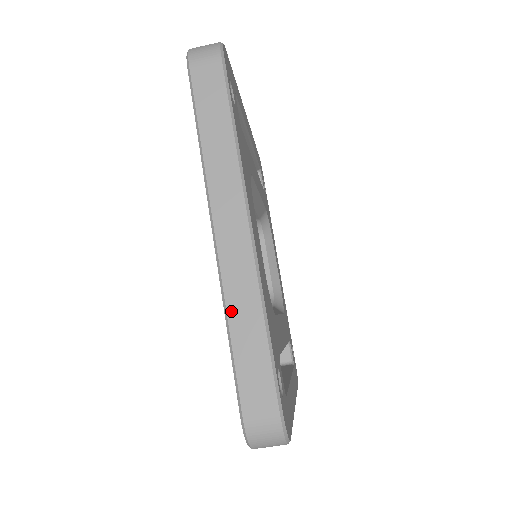
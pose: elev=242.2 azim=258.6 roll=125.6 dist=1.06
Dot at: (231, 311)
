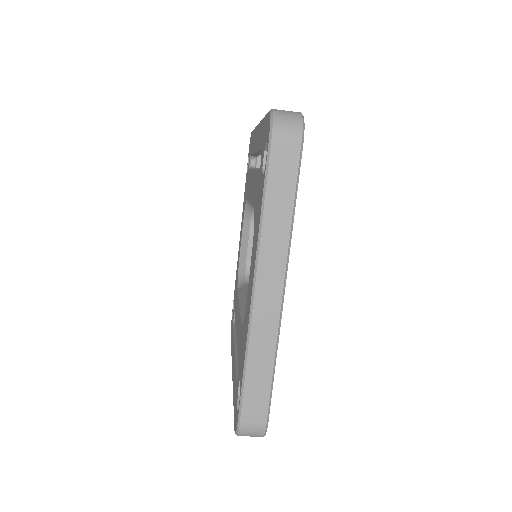
Dot at: (251, 351)
